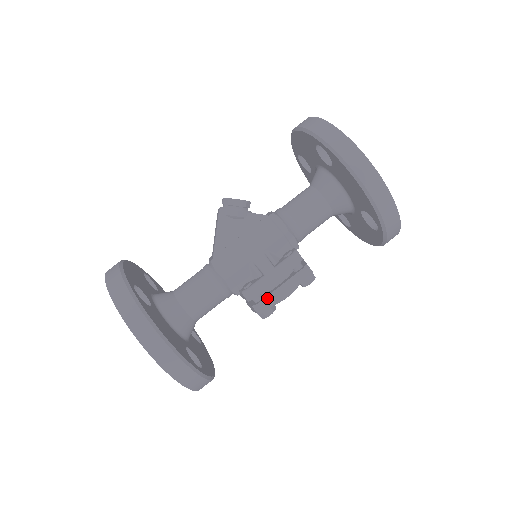
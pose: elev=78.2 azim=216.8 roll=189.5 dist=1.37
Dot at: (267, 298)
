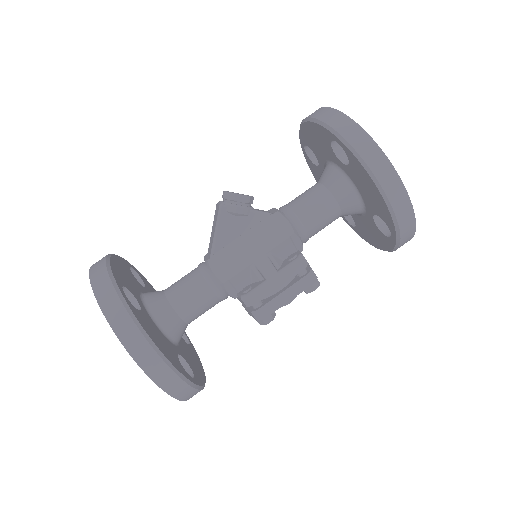
Dot at: (268, 304)
